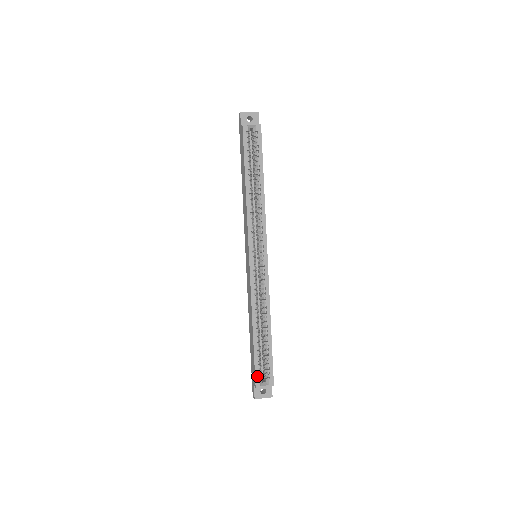
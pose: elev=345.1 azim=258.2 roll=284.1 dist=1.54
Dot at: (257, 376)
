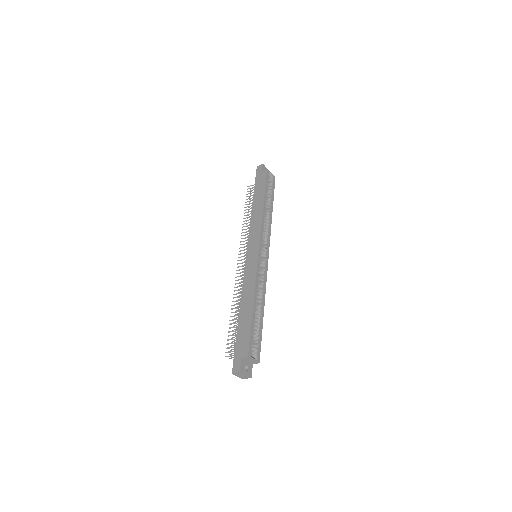
Dot at: (250, 346)
